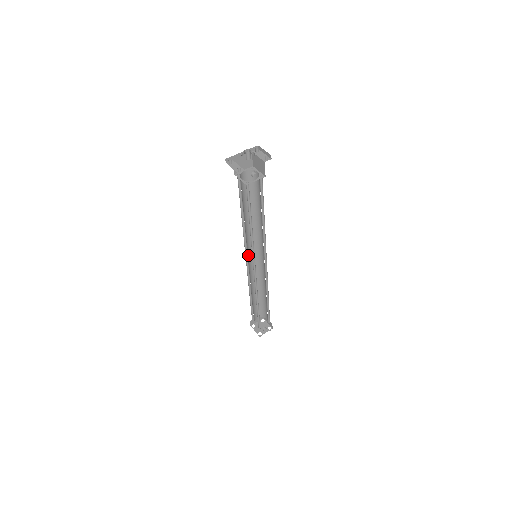
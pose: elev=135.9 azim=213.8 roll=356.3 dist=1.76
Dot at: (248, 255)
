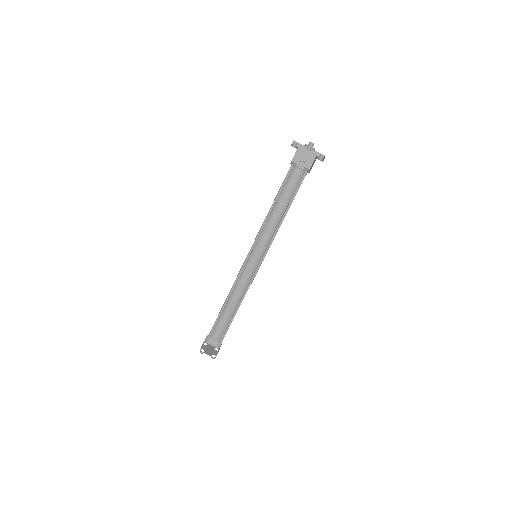
Dot at: (252, 253)
